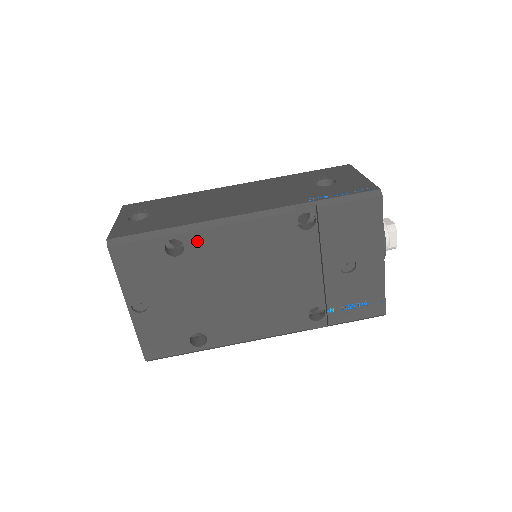
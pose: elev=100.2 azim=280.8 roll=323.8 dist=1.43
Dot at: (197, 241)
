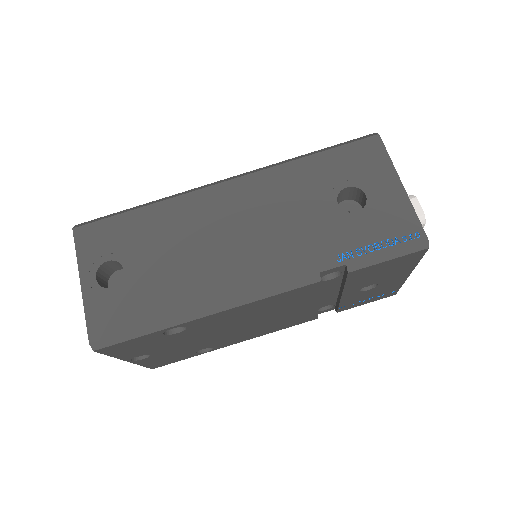
Dot at: (201, 322)
